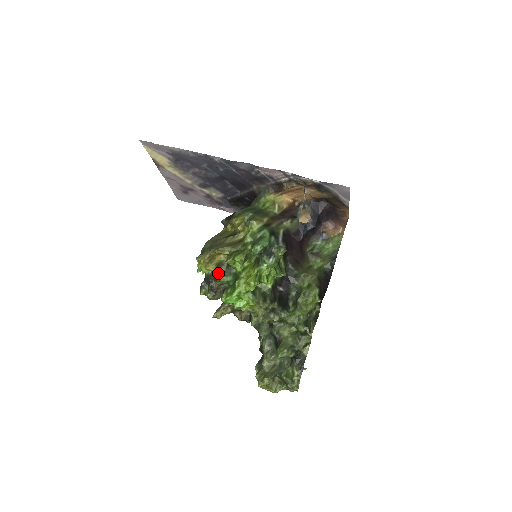
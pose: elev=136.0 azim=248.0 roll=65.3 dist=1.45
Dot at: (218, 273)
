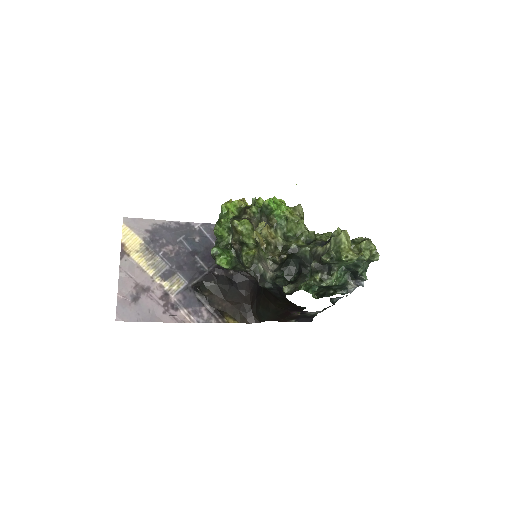
Dot at: (248, 206)
